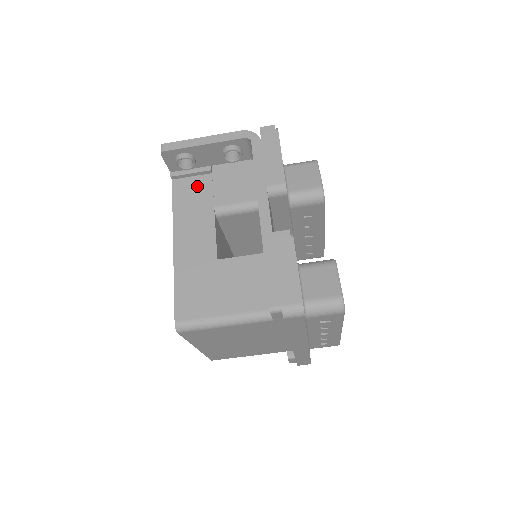
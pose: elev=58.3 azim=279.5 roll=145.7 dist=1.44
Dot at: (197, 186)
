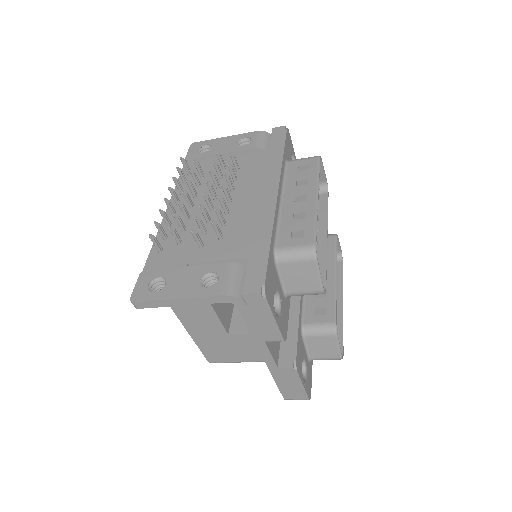
Dot at: occluded
